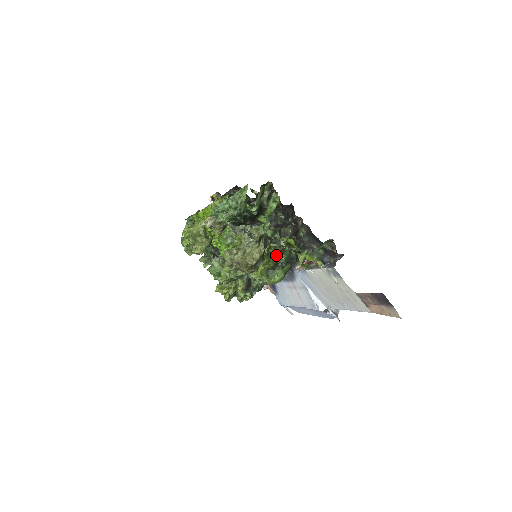
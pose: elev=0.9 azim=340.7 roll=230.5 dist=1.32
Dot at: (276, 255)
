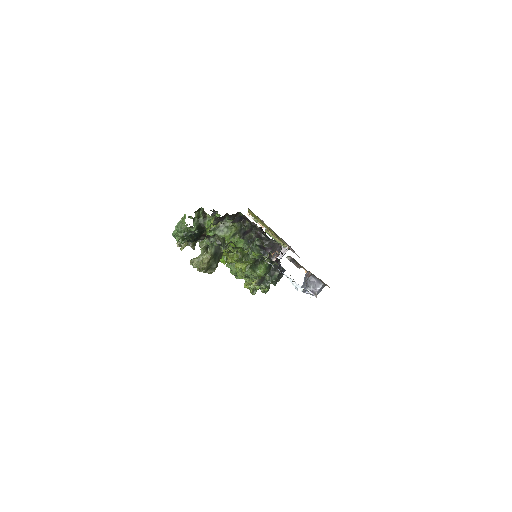
Dot at: occluded
